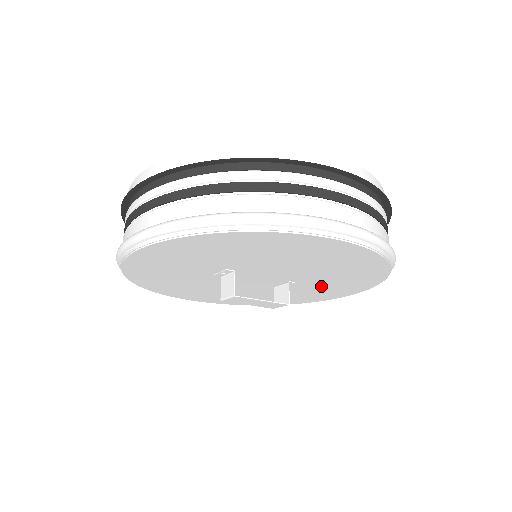
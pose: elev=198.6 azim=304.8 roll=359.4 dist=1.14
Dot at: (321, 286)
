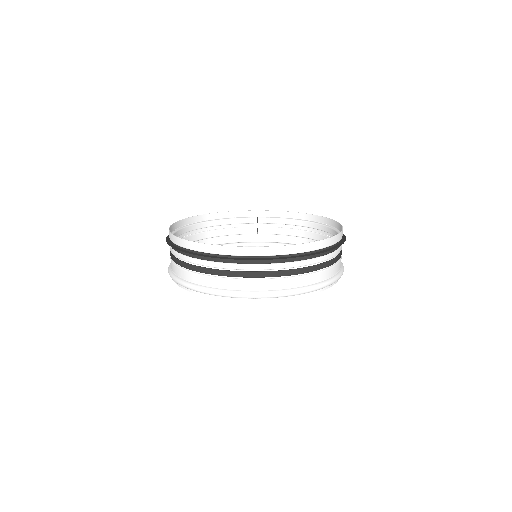
Dot at: occluded
